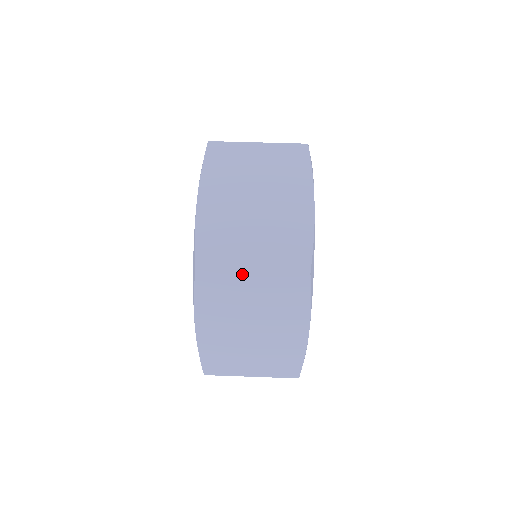
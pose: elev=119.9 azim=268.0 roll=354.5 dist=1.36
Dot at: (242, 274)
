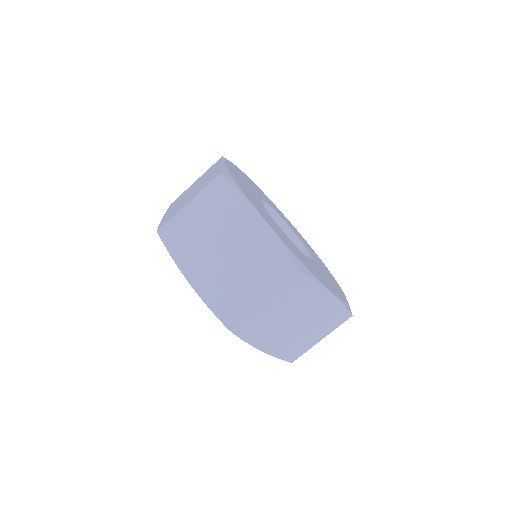
Dot at: (259, 308)
